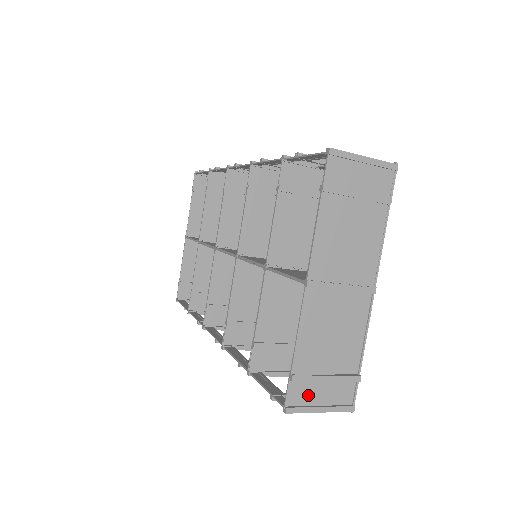
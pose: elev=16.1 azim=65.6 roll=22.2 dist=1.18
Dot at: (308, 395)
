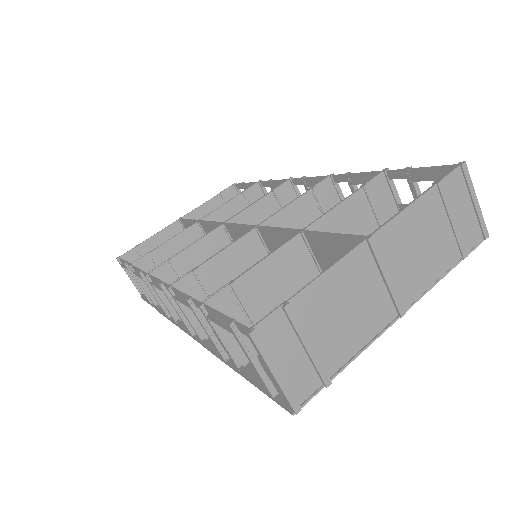
Dot at: (279, 343)
